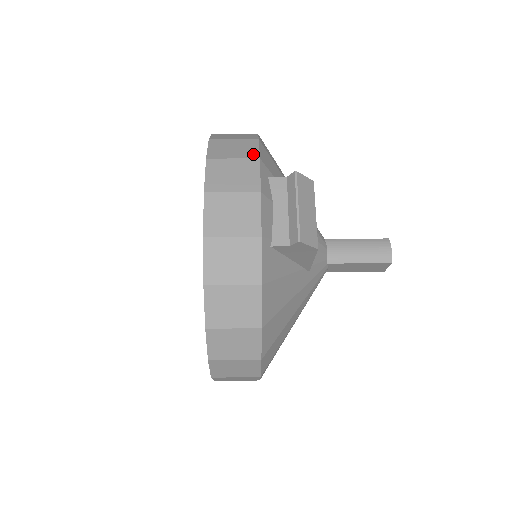
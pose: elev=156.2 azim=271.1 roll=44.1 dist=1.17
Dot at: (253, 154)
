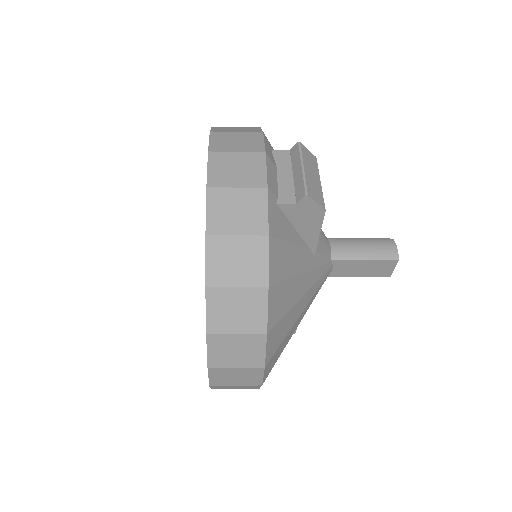
Dot at: (256, 131)
